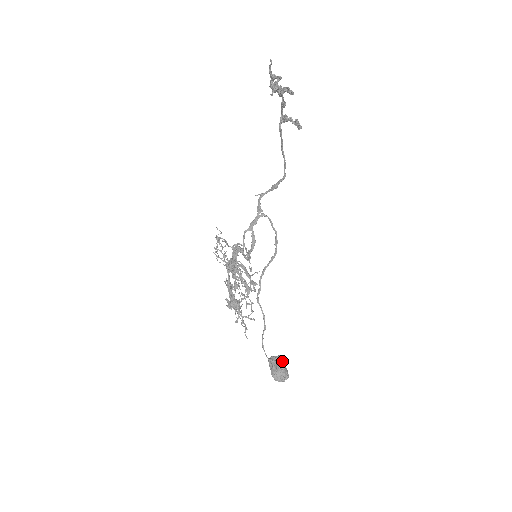
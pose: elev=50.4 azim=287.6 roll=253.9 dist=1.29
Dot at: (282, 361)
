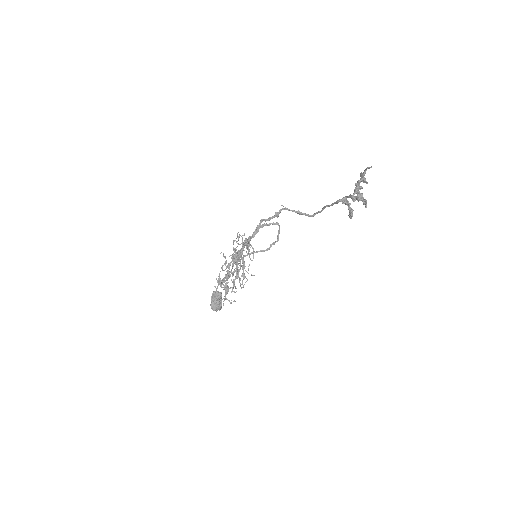
Dot at: occluded
